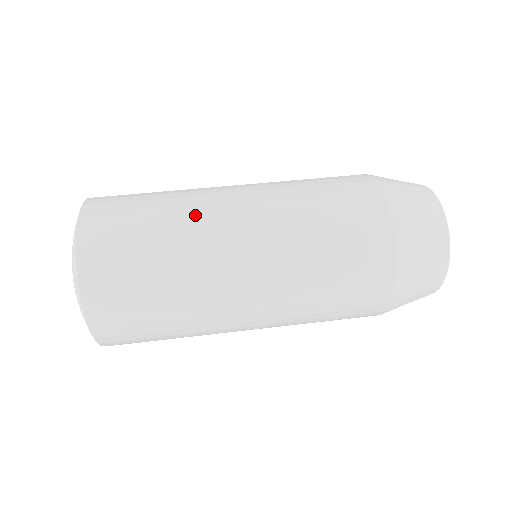
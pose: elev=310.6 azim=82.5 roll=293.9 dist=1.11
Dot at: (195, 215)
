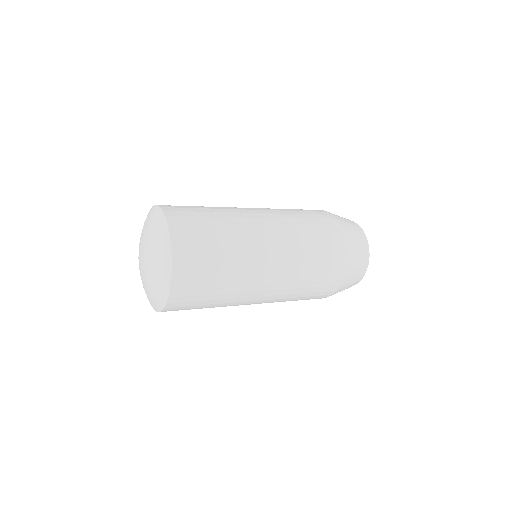
Dot at: occluded
